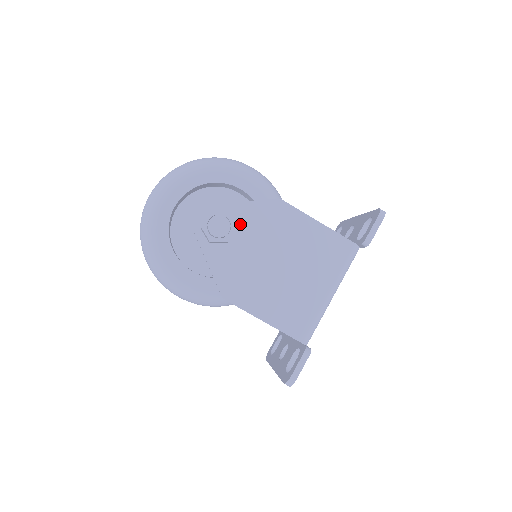
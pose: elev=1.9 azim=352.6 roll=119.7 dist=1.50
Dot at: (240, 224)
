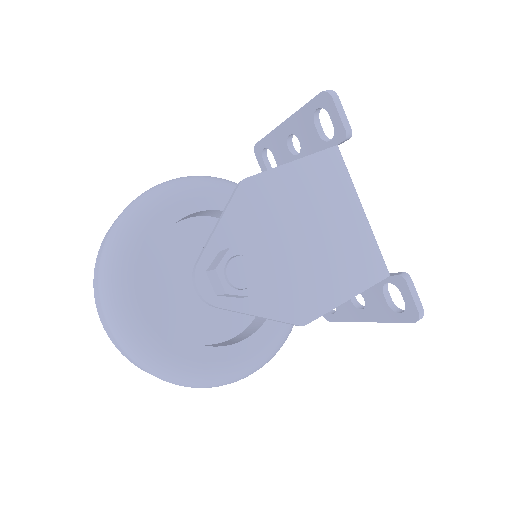
Dot at: (240, 246)
